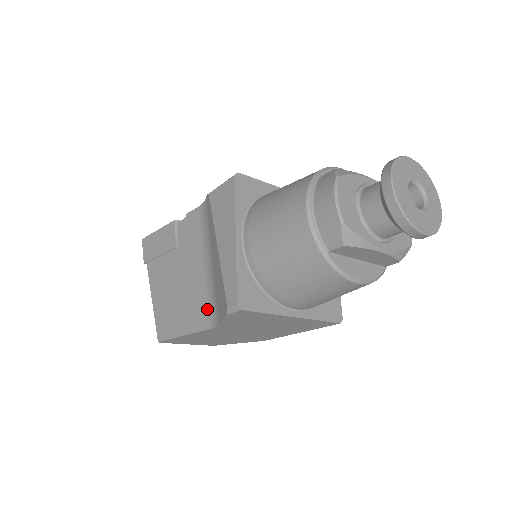
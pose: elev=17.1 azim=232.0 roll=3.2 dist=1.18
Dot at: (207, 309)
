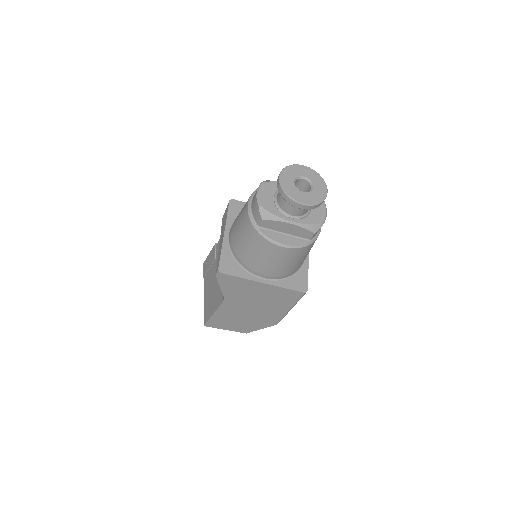
Dot at: occluded
